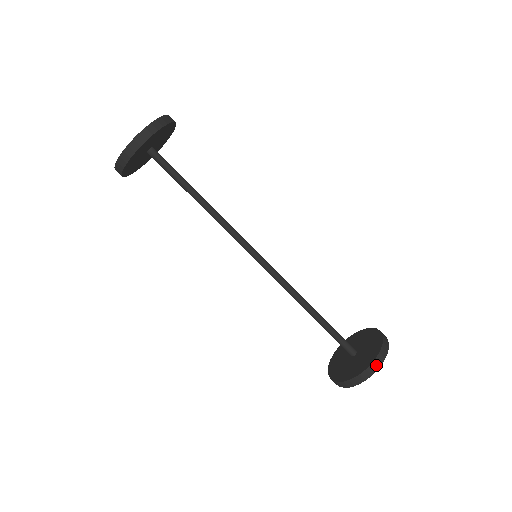
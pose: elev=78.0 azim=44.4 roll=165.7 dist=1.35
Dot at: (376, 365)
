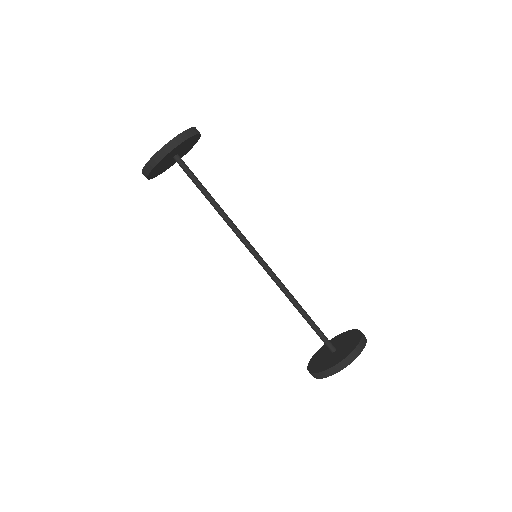
Dot at: (364, 338)
